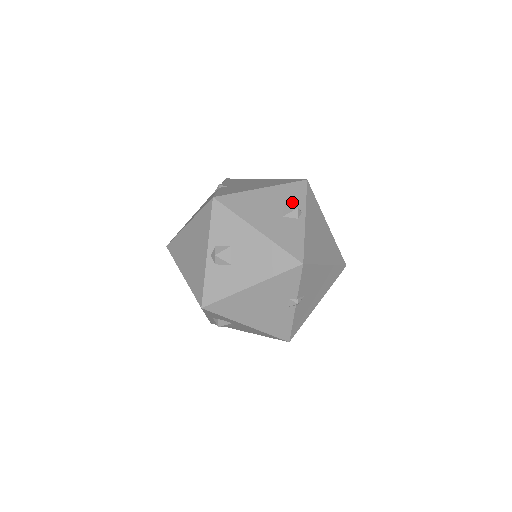
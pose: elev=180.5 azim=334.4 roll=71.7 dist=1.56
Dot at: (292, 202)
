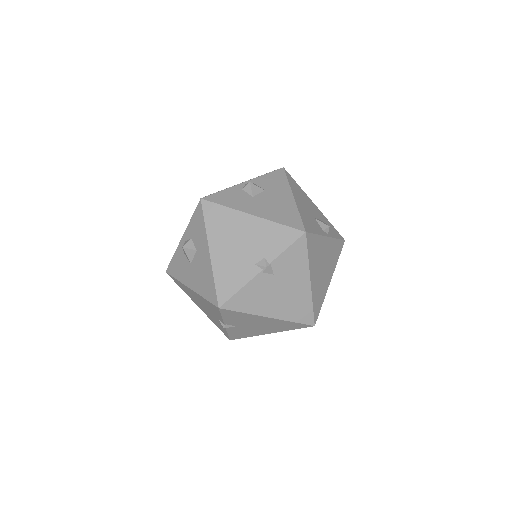
Dot at: occluded
